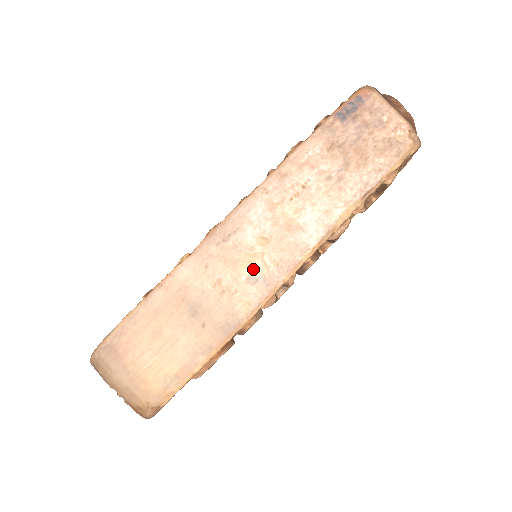
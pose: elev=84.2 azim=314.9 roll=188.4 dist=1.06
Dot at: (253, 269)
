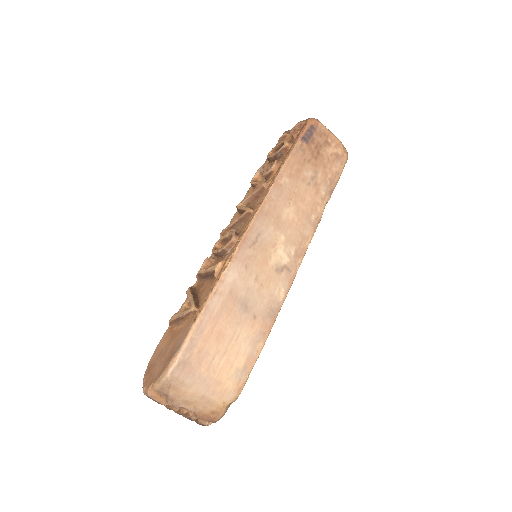
Dot at: (278, 261)
